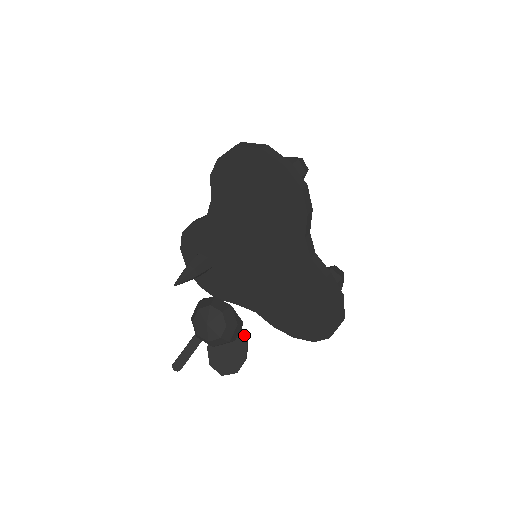
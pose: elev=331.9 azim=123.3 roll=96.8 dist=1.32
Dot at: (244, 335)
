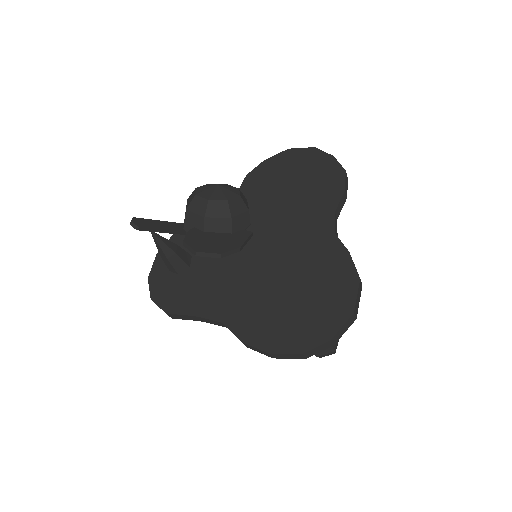
Dot at: (247, 232)
